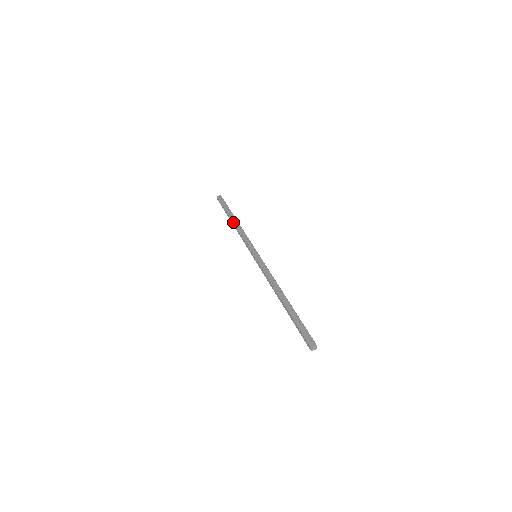
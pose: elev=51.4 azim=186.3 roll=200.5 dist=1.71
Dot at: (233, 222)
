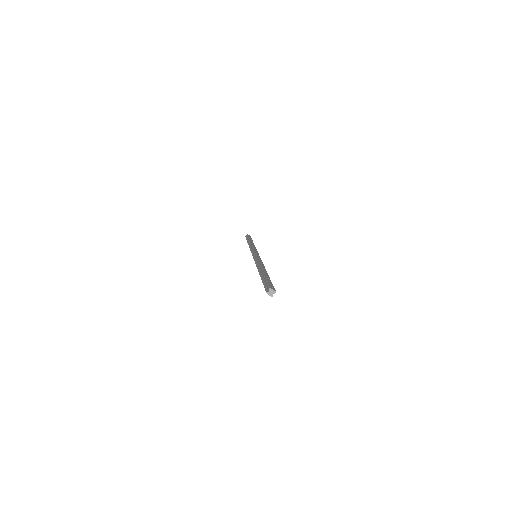
Dot at: occluded
